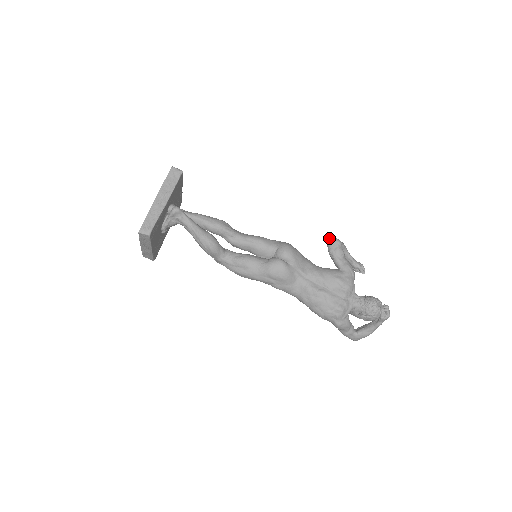
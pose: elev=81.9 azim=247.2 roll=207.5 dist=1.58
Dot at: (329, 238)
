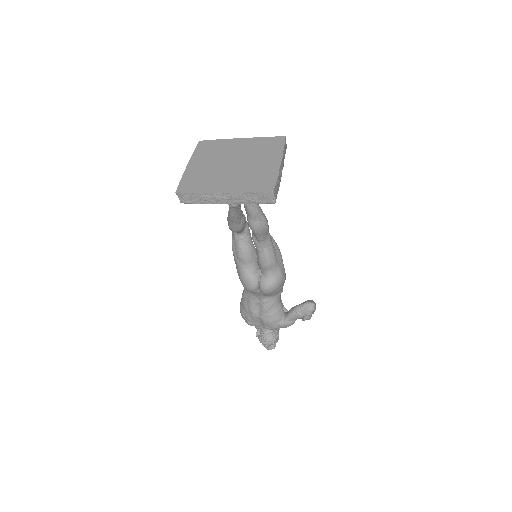
Dot at: (310, 306)
